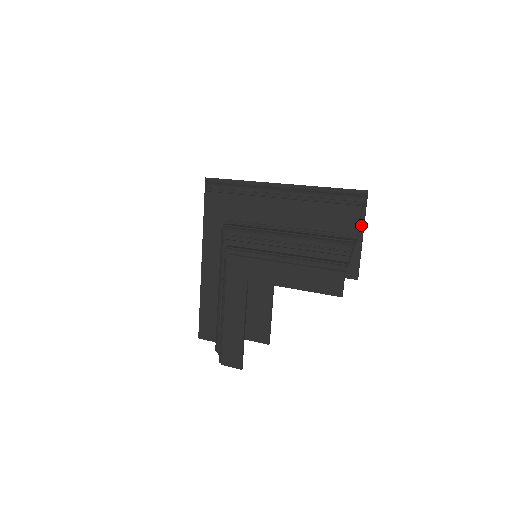
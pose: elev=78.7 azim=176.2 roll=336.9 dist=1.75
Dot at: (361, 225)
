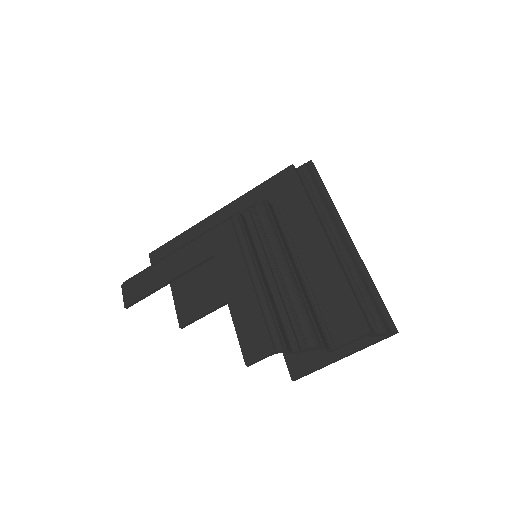
Dot at: (354, 348)
